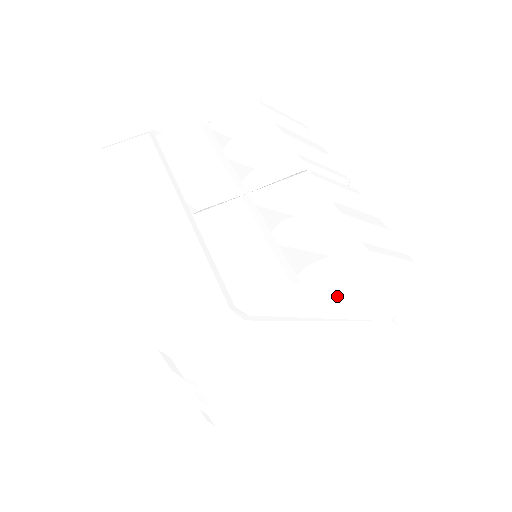
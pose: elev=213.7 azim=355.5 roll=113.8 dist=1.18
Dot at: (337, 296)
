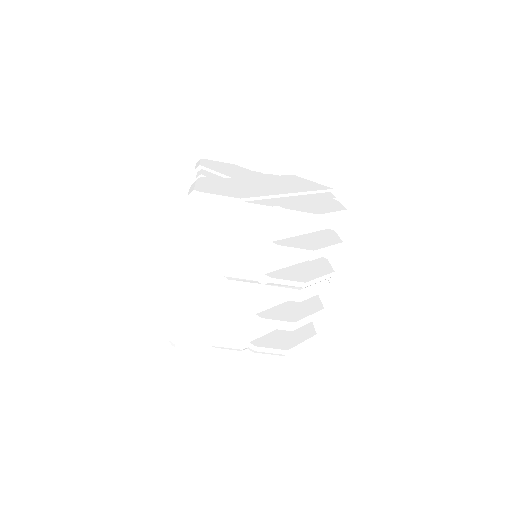
Dot at: occluded
